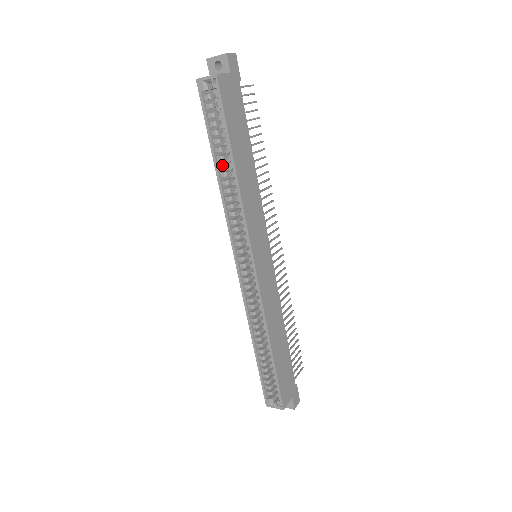
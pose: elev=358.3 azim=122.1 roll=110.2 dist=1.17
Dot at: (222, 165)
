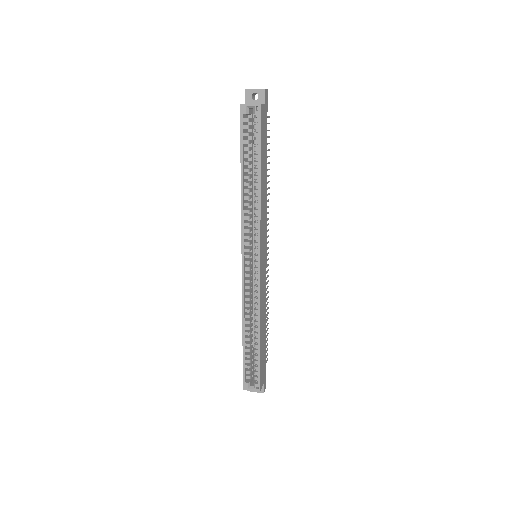
Dot at: (247, 176)
